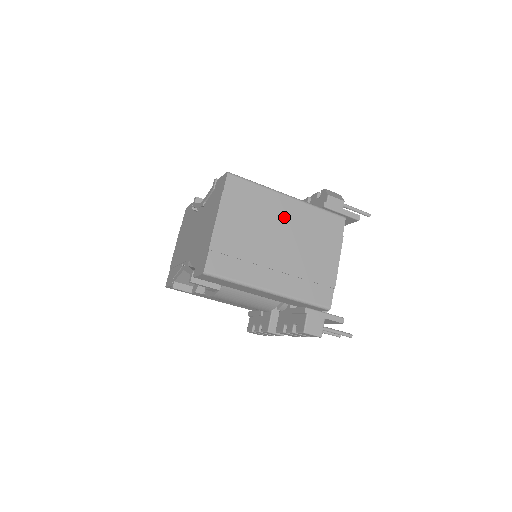
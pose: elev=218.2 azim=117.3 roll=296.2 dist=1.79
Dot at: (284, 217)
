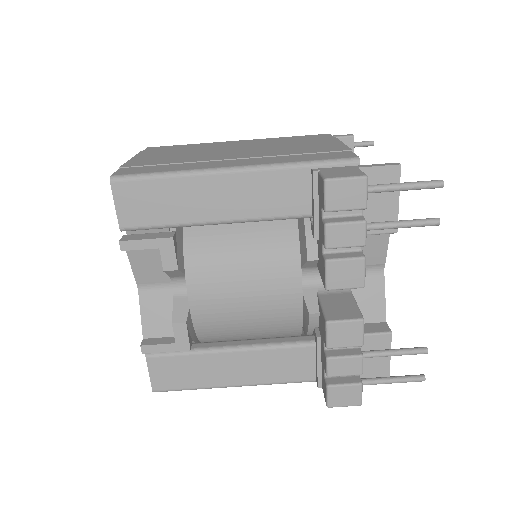
Dot at: (234, 145)
